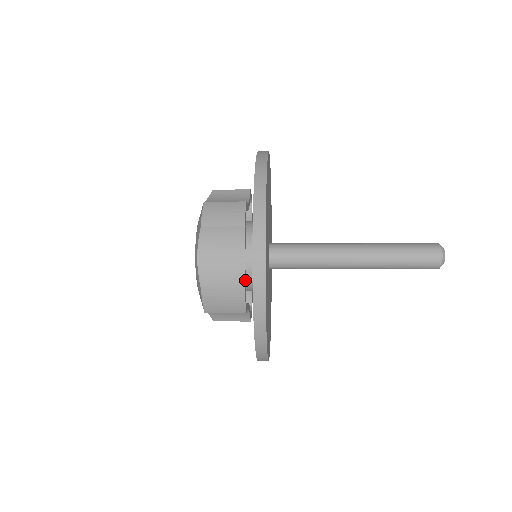
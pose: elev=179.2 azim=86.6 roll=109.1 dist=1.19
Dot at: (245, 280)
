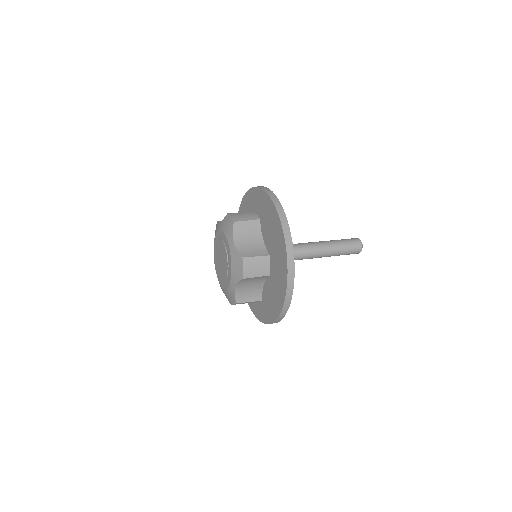
Dot at: (261, 294)
